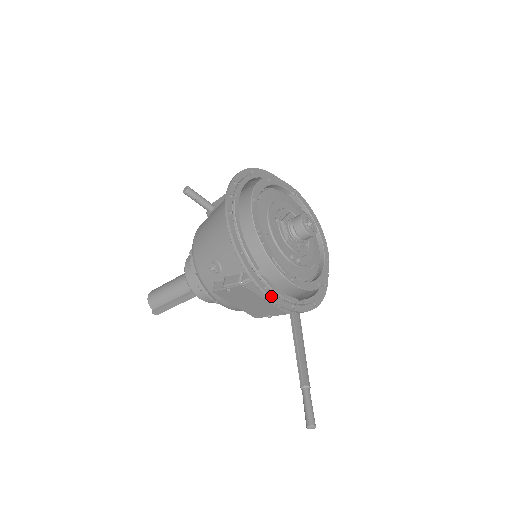
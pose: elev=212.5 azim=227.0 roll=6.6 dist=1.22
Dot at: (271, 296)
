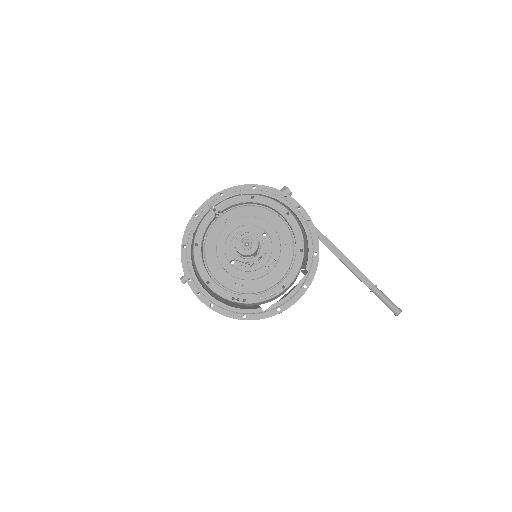
Dot at: (287, 308)
